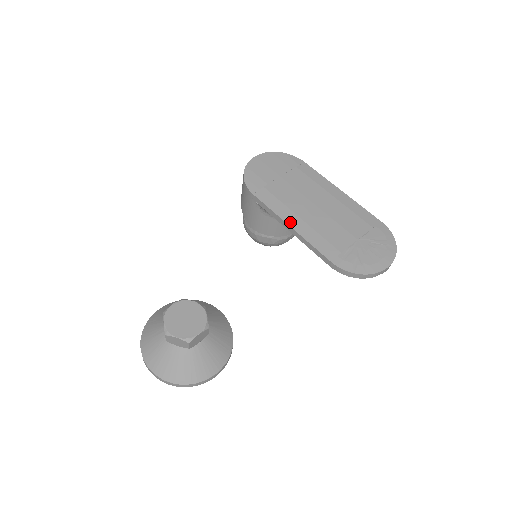
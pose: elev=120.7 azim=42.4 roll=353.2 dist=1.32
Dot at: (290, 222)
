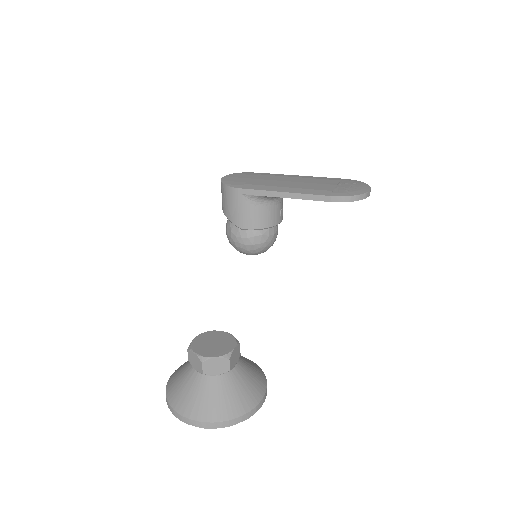
Dot at: (281, 190)
